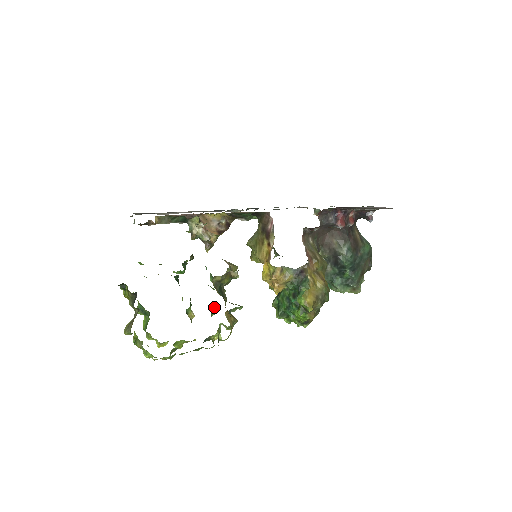
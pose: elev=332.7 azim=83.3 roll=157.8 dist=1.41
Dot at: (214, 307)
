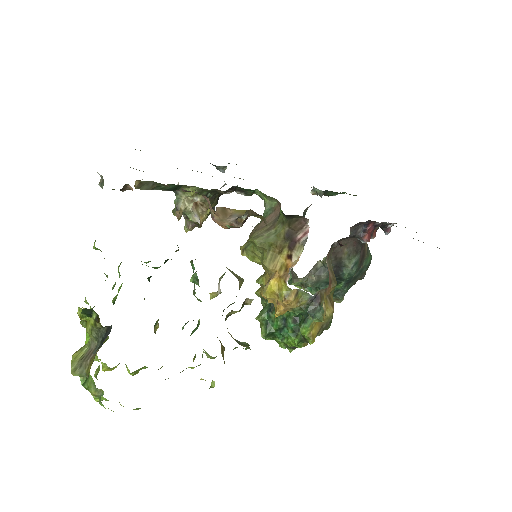
Dot at: (197, 326)
